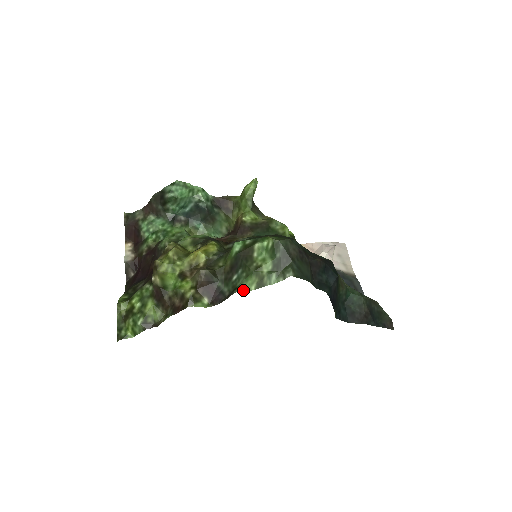
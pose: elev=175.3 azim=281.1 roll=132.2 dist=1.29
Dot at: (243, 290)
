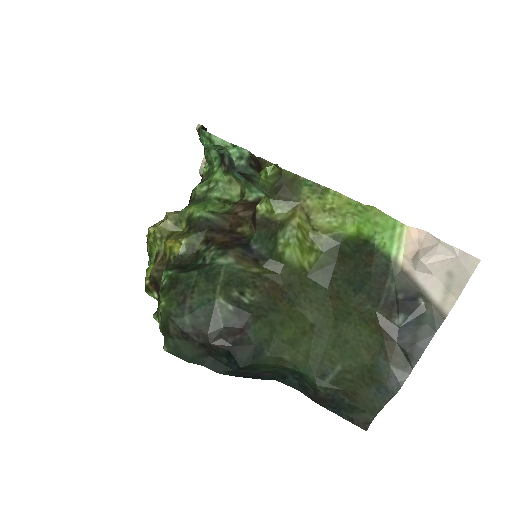
Dot at: (156, 319)
